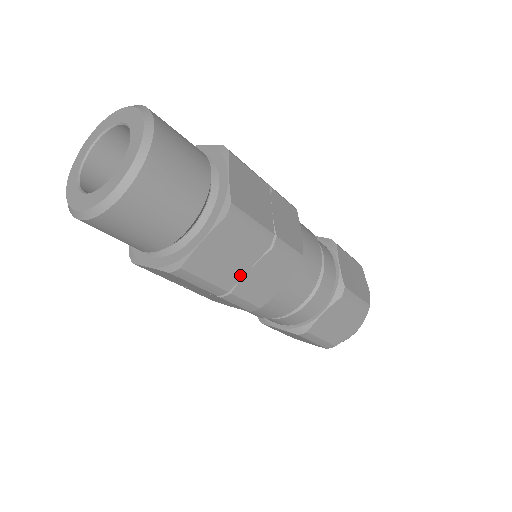
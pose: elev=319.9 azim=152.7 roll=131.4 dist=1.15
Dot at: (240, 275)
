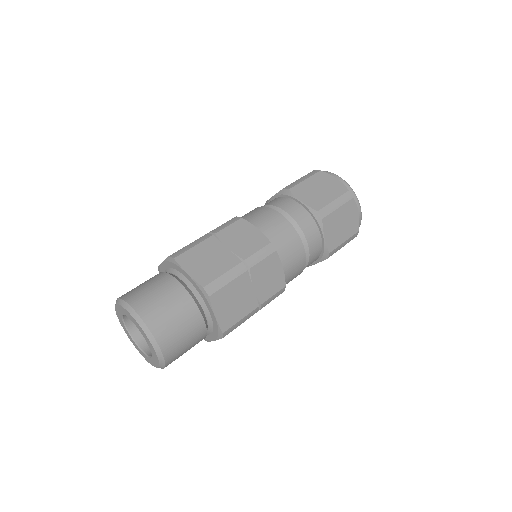
Dot at: occluded
